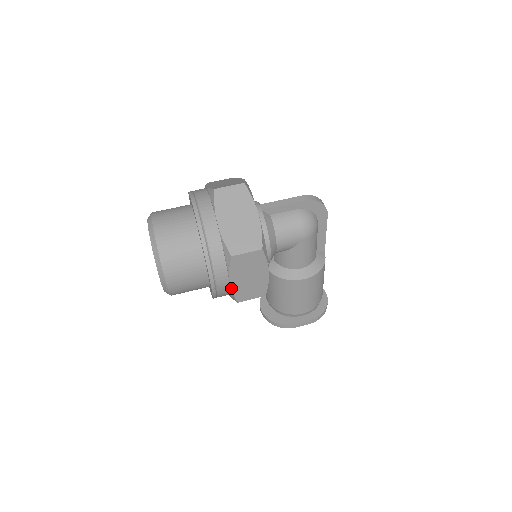
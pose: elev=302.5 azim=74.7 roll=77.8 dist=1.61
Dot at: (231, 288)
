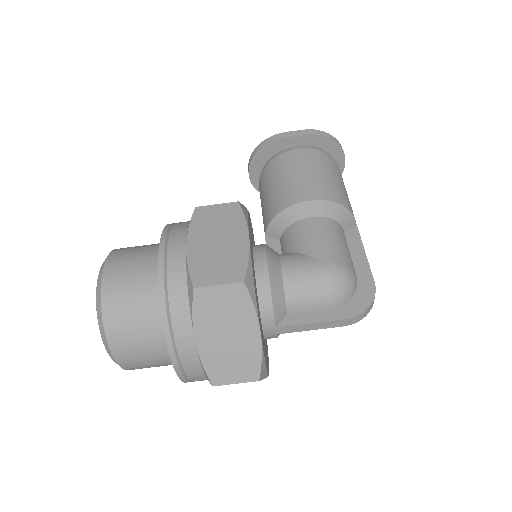
Dot at: occluded
